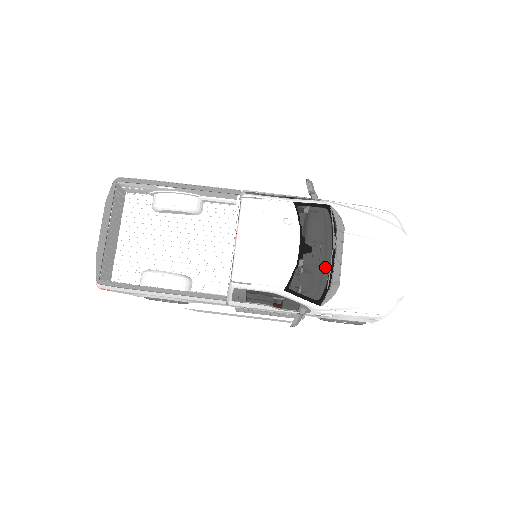
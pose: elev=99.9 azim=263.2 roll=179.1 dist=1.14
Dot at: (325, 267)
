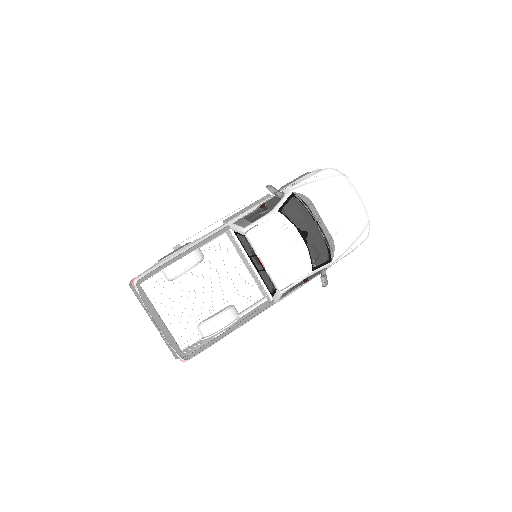
Dot at: (319, 236)
